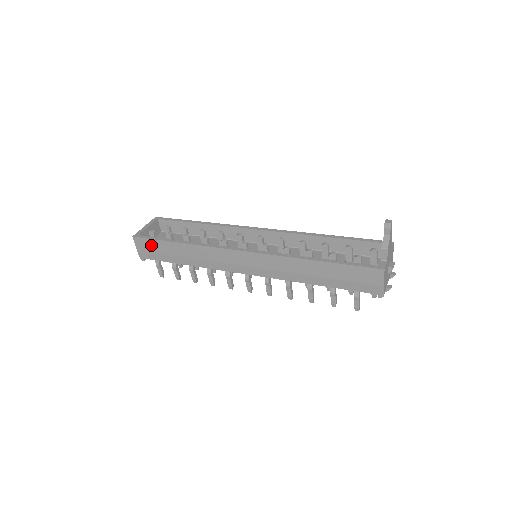
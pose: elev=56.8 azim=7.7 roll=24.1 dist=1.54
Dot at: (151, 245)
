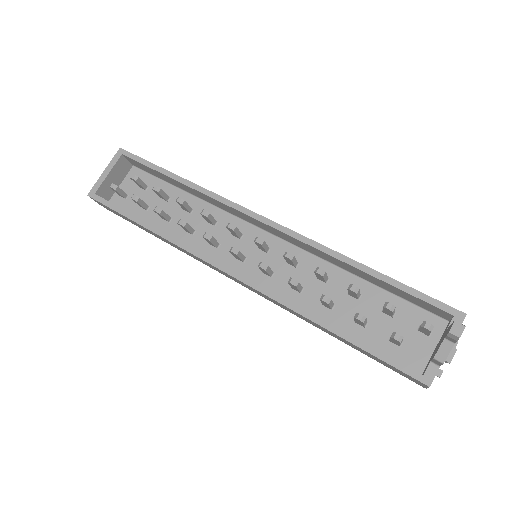
Dot at: (114, 211)
